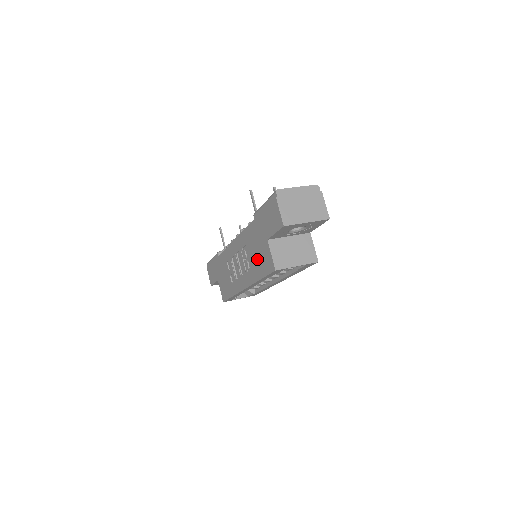
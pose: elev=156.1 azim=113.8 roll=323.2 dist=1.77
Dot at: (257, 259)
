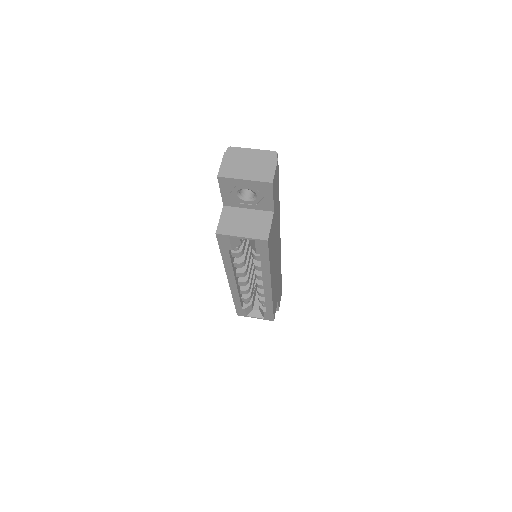
Dot at: occluded
